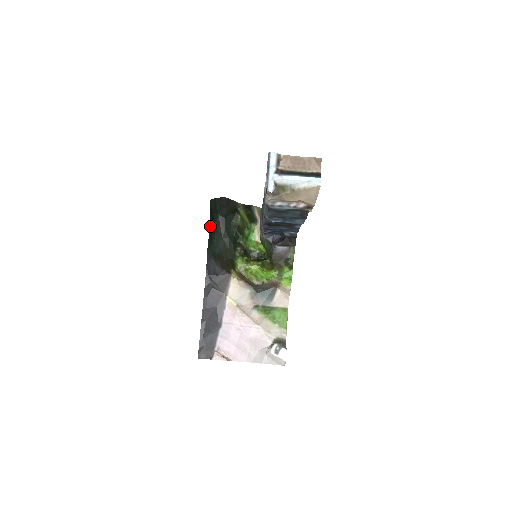
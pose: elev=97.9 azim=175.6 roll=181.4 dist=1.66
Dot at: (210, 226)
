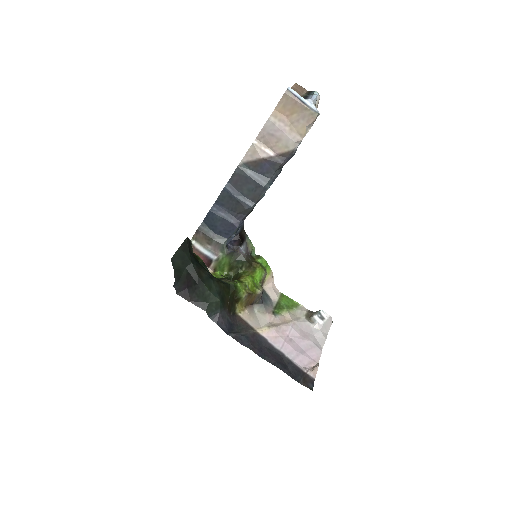
Dot at: (181, 294)
